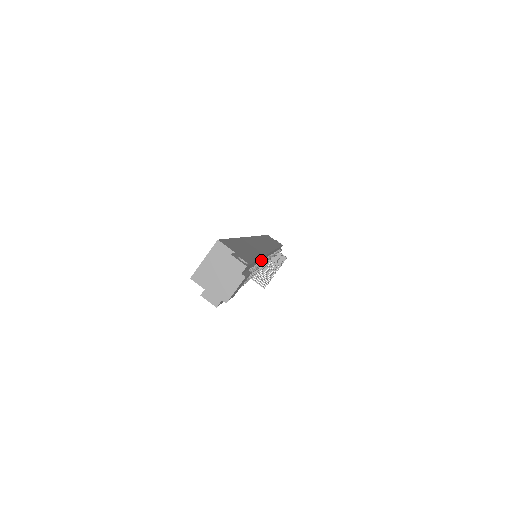
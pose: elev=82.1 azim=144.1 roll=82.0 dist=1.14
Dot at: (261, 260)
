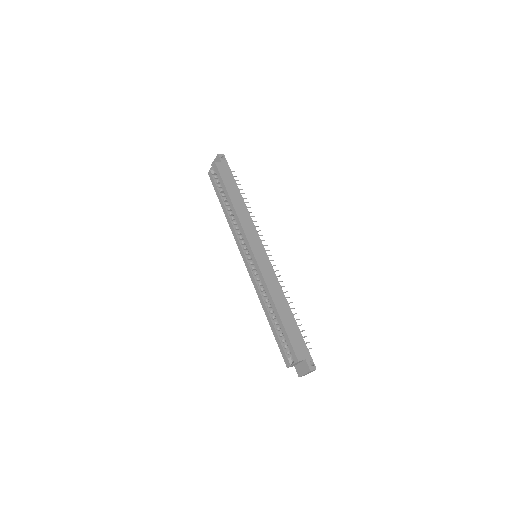
Dot at: (284, 300)
